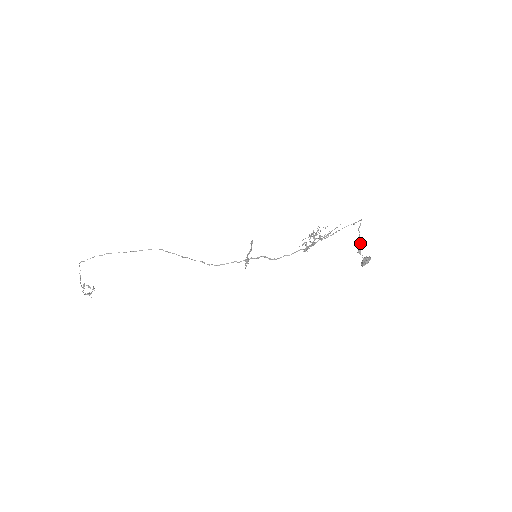
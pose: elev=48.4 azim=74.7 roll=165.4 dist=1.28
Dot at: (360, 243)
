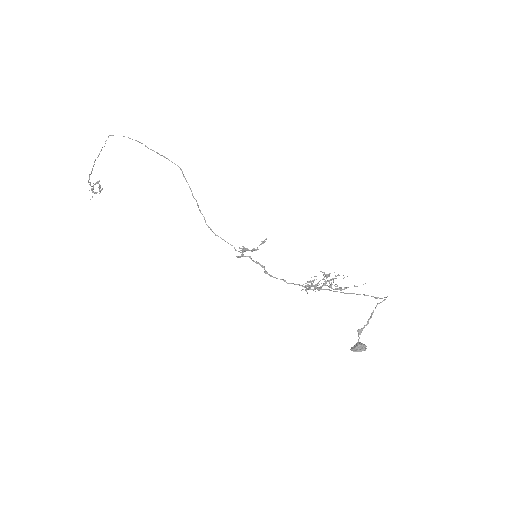
Dot at: (367, 321)
